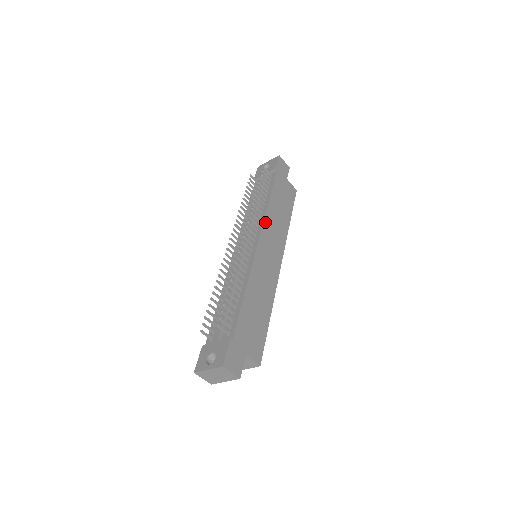
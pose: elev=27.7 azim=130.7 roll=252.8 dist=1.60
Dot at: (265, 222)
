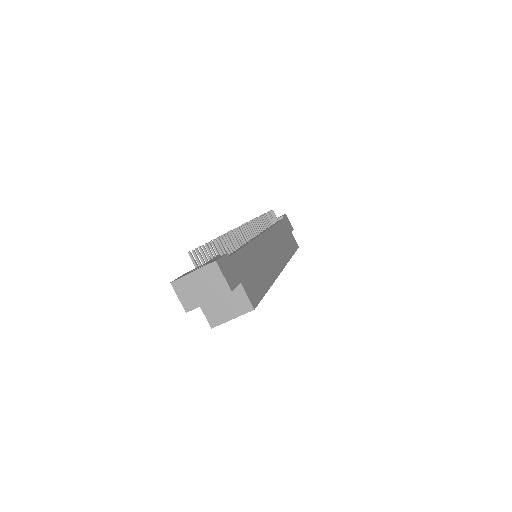
Dot at: (271, 230)
